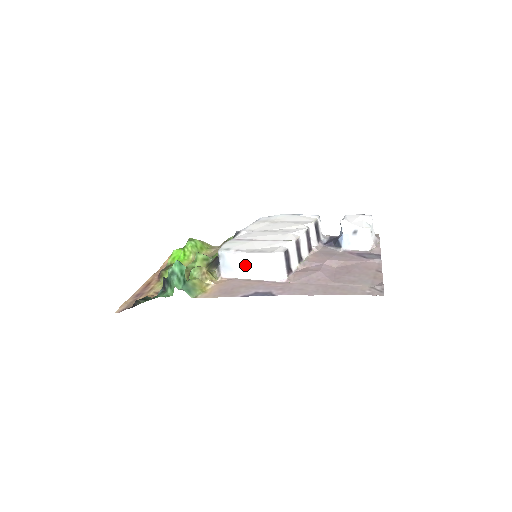
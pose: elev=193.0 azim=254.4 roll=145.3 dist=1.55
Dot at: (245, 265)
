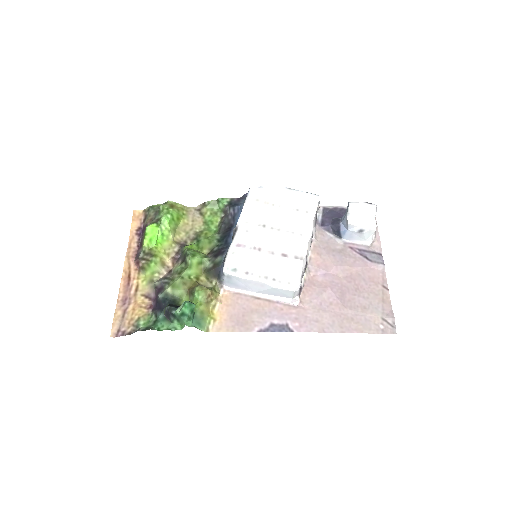
Dot at: (255, 287)
